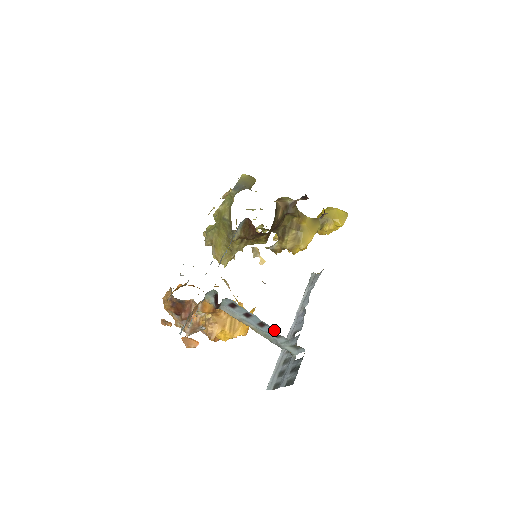
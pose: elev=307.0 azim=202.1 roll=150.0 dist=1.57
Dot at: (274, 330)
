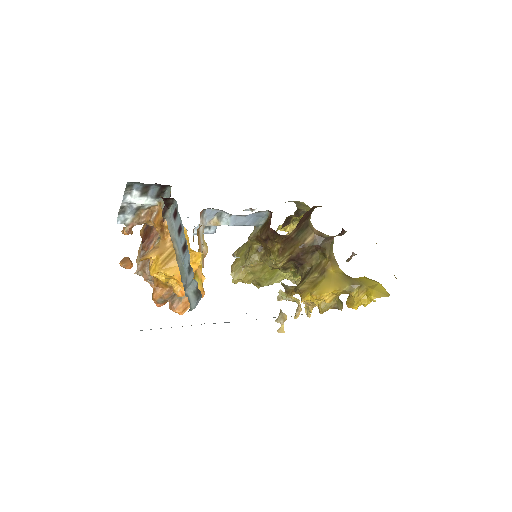
Dot at: (189, 256)
